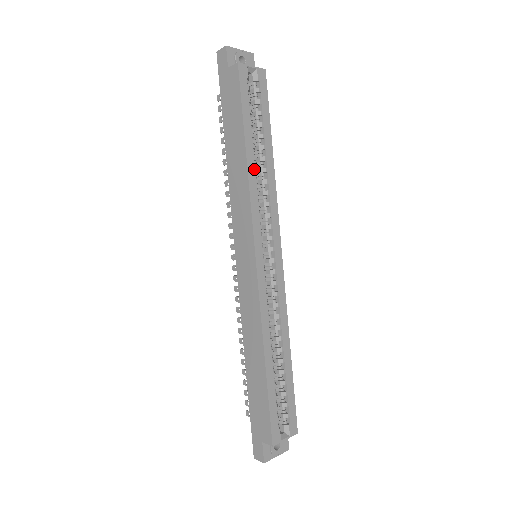
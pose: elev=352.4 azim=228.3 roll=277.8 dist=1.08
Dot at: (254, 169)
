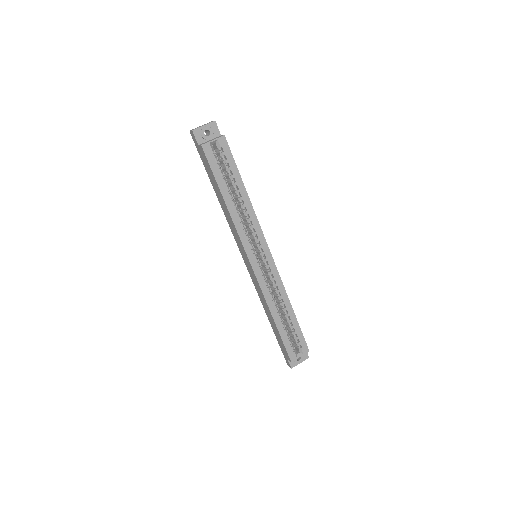
Dot at: (234, 210)
